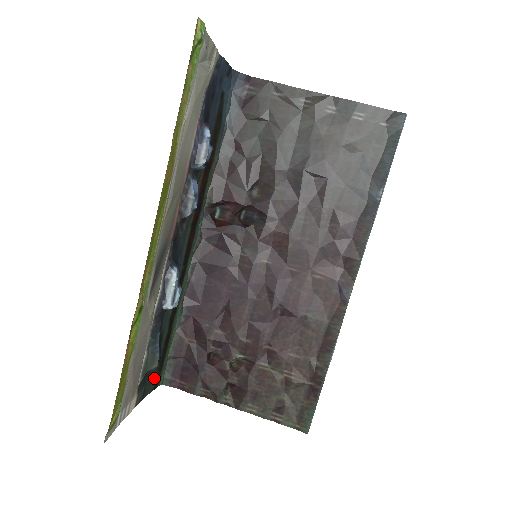
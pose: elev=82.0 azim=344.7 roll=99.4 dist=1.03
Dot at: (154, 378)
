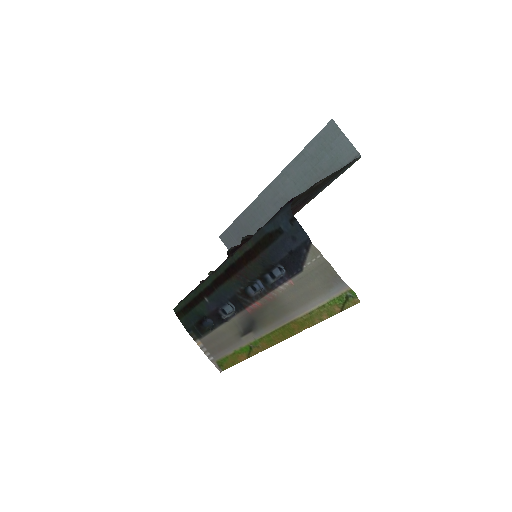
Dot at: (184, 319)
